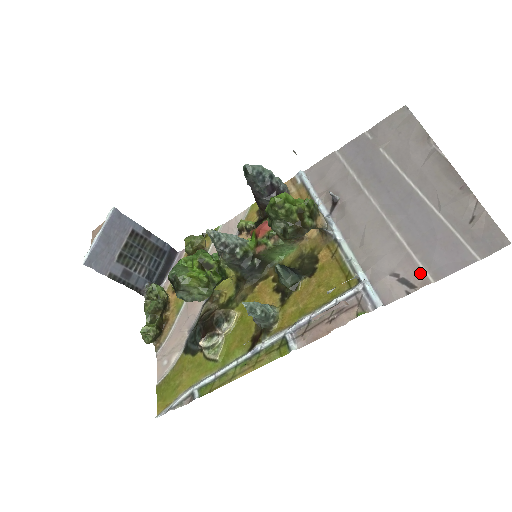
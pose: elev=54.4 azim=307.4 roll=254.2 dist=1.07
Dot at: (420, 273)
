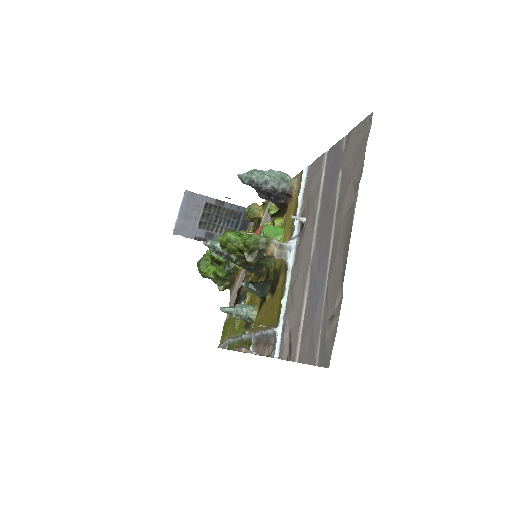
Dot at: (295, 347)
